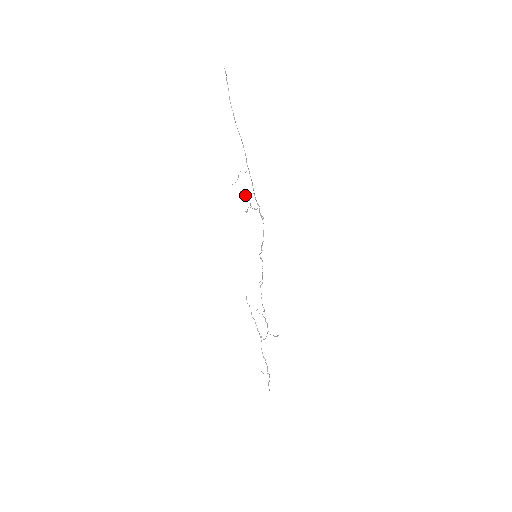
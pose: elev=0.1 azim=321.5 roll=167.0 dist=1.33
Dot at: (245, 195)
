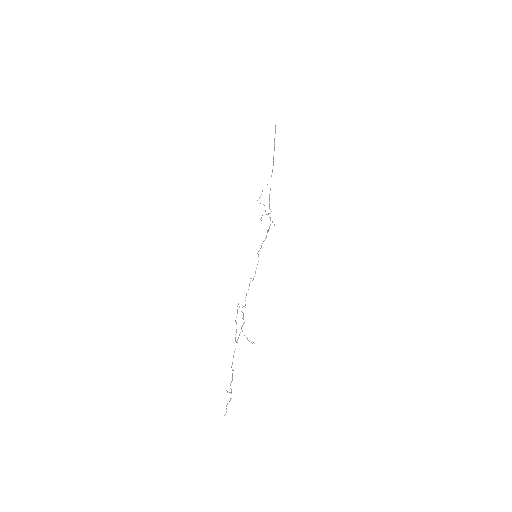
Dot at: (263, 204)
